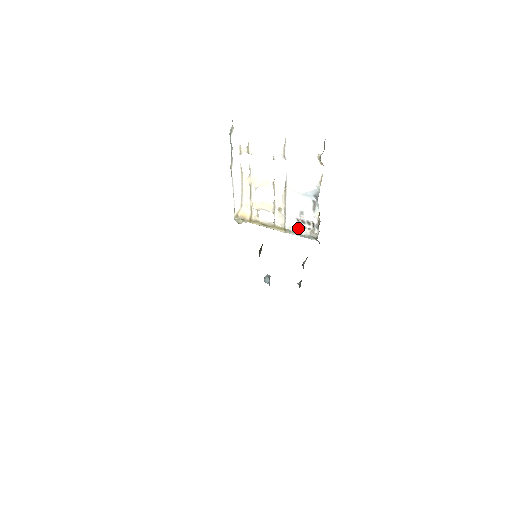
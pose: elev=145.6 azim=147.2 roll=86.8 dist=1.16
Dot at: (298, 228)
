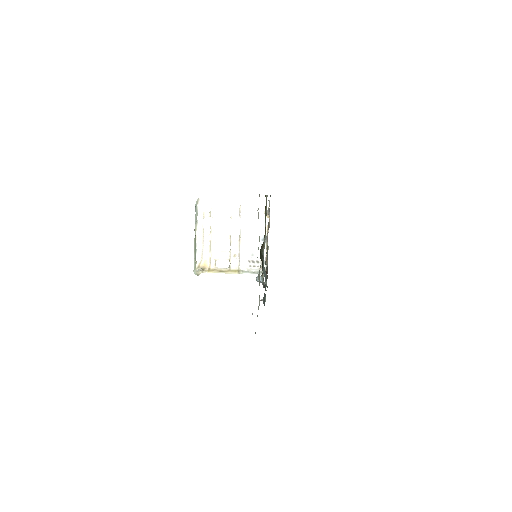
Dot at: (249, 268)
